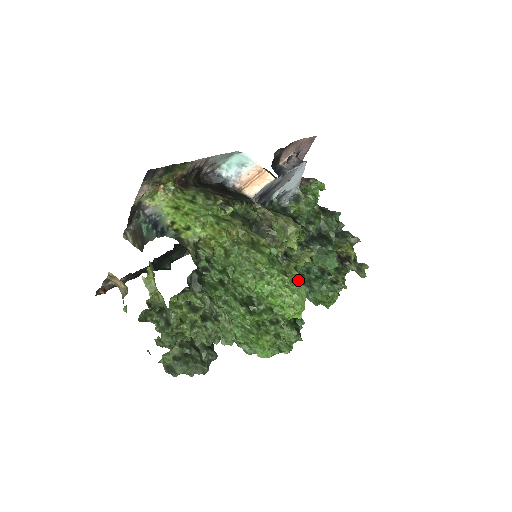
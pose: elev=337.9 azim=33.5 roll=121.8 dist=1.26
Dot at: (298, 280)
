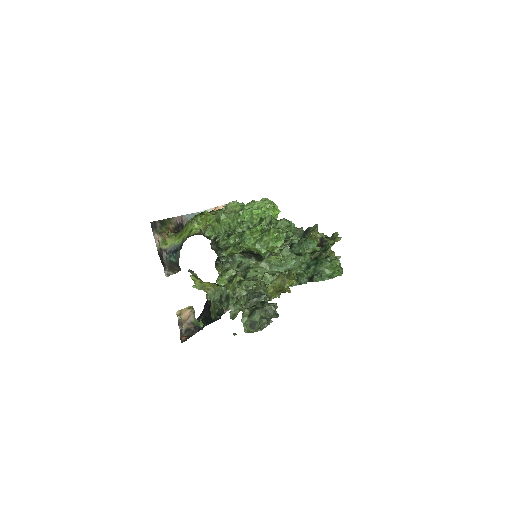
Dot at: (310, 279)
